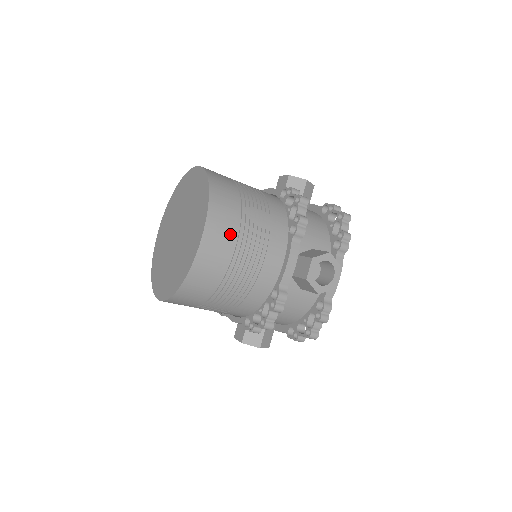
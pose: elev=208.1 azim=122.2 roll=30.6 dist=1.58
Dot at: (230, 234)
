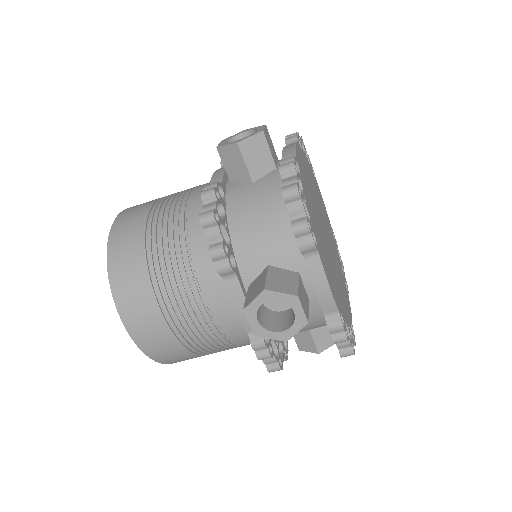
Dot at: (152, 313)
